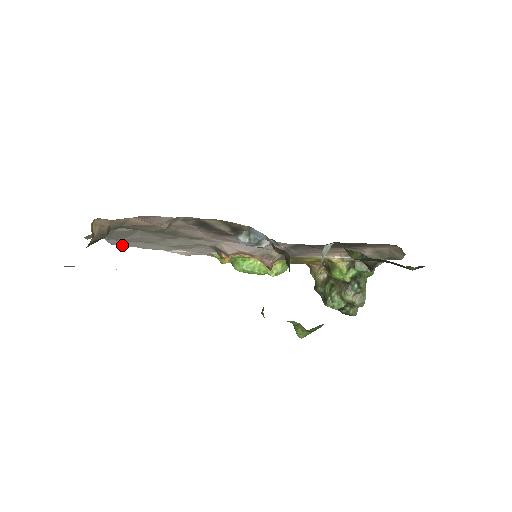
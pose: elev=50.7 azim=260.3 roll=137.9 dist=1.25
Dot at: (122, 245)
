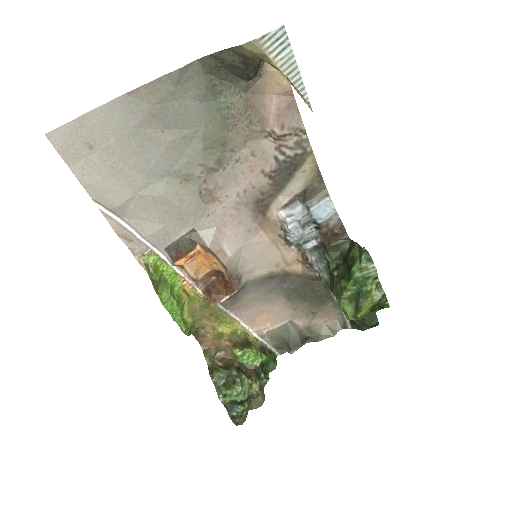
Dot at: (63, 148)
